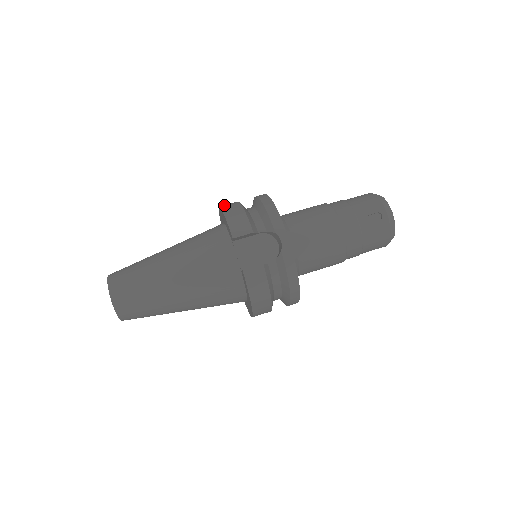
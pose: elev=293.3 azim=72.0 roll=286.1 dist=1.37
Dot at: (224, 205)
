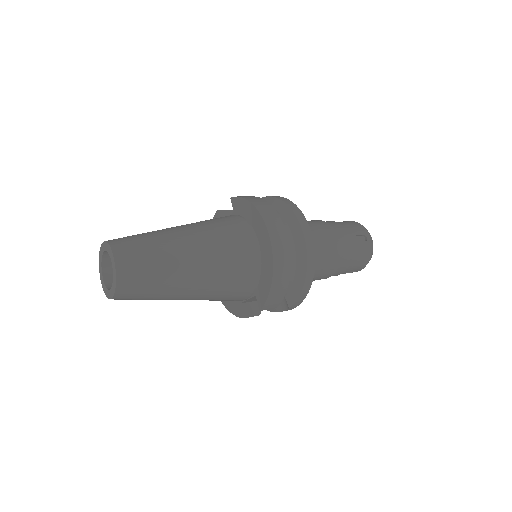
Dot at: occluded
